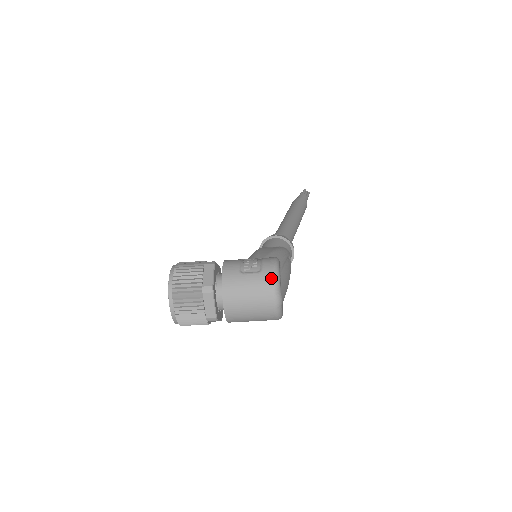
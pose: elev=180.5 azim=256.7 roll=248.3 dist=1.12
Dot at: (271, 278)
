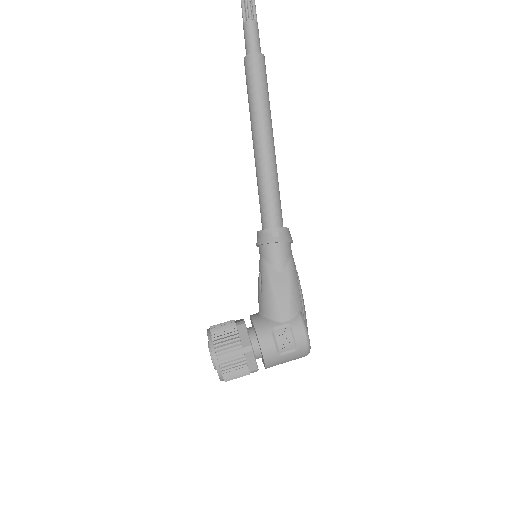
Dot at: (305, 352)
